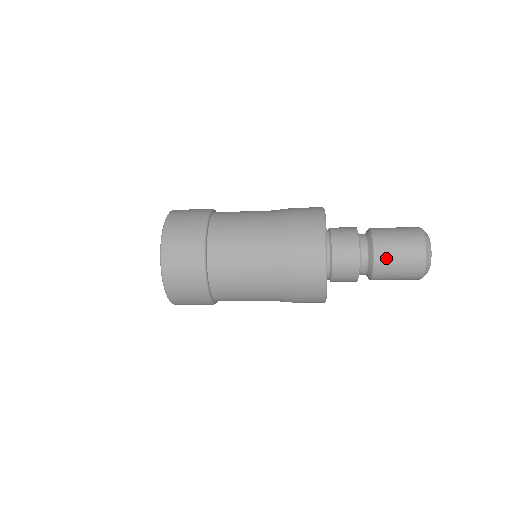
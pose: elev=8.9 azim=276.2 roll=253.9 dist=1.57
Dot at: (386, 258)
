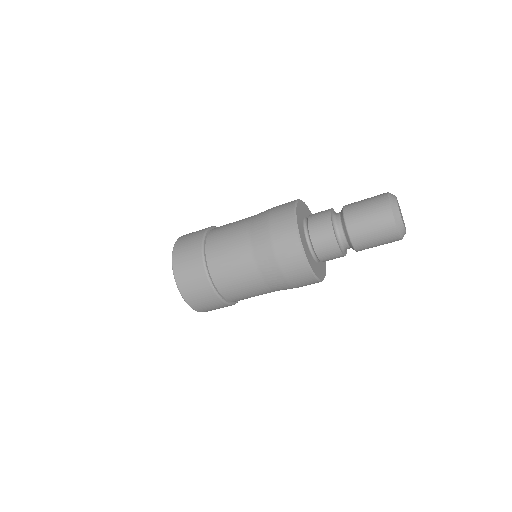
Dot at: (354, 212)
